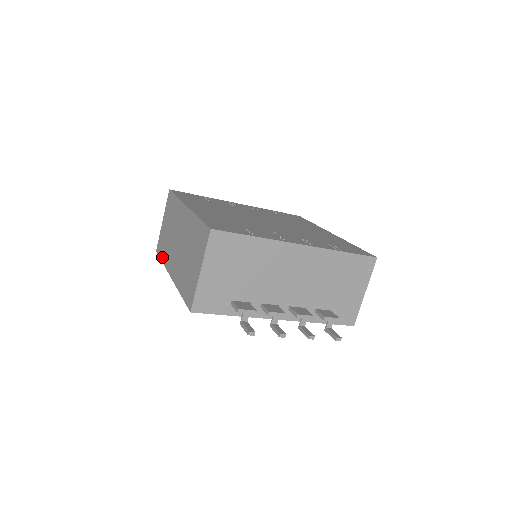
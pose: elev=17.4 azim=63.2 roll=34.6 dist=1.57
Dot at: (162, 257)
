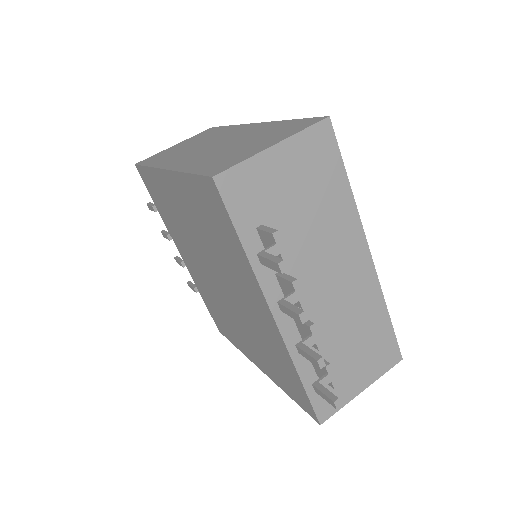
Dot at: (151, 163)
